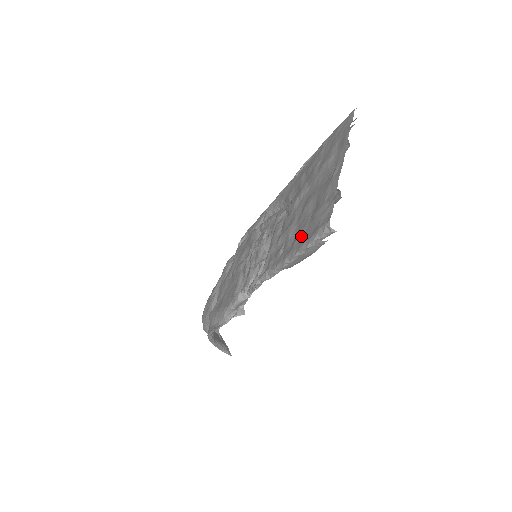
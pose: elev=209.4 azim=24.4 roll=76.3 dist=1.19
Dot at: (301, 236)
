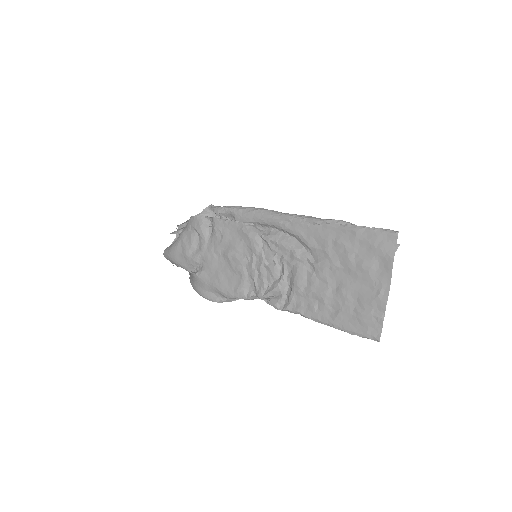
Dot at: (344, 319)
